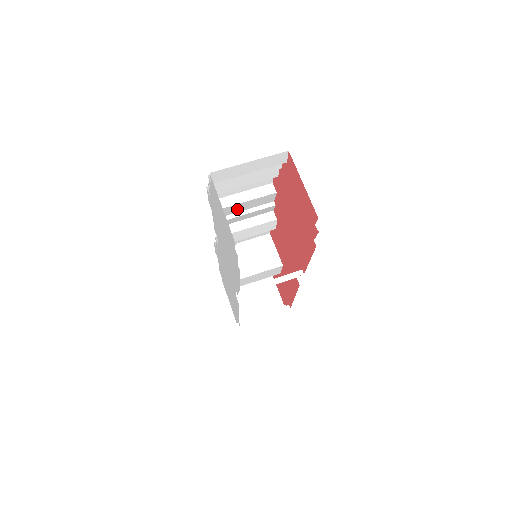
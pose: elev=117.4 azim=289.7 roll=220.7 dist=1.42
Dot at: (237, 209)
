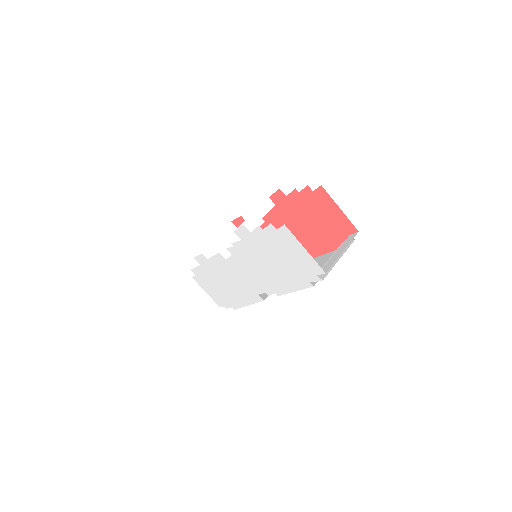
Dot at: occluded
